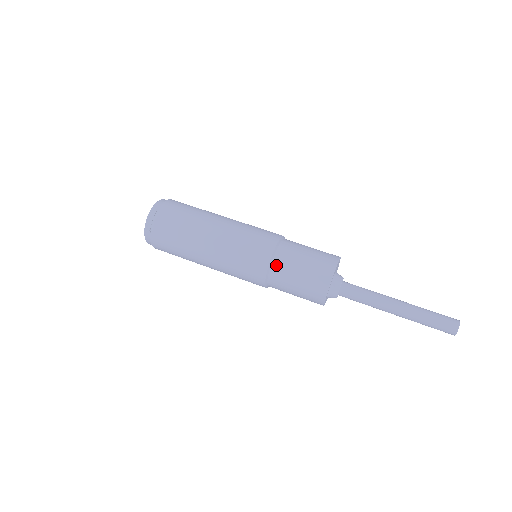
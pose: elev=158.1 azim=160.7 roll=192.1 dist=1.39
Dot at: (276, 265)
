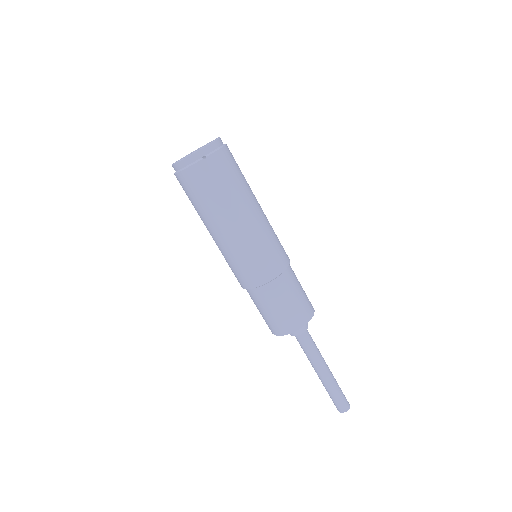
Dot at: (283, 278)
